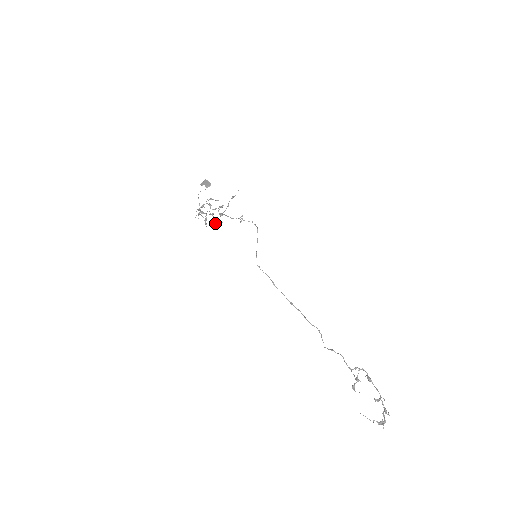
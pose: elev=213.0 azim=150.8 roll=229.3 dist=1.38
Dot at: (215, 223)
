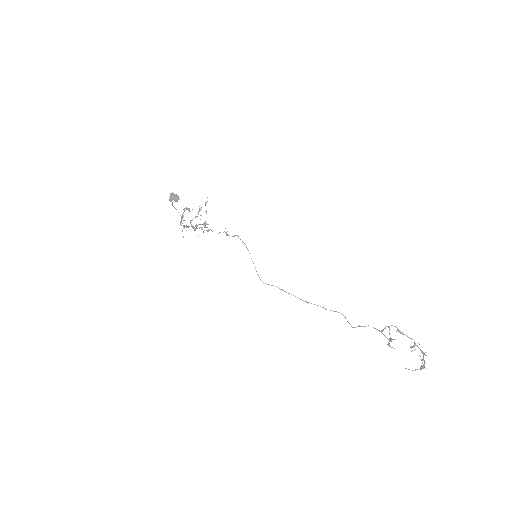
Dot at: occluded
